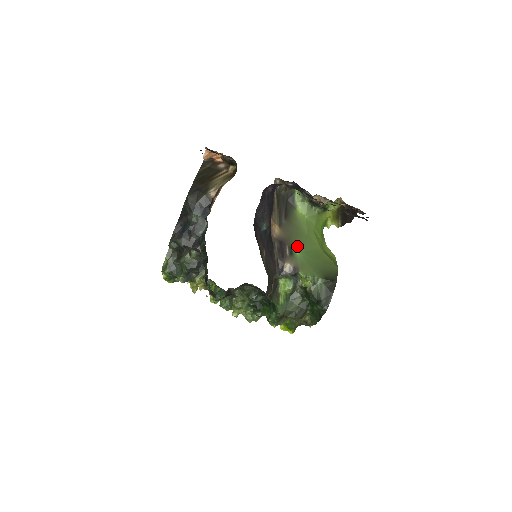
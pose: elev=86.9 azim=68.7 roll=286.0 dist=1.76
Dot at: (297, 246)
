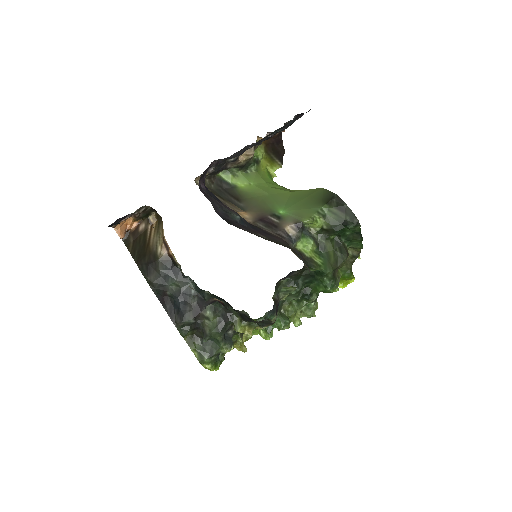
Dot at: (275, 209)
